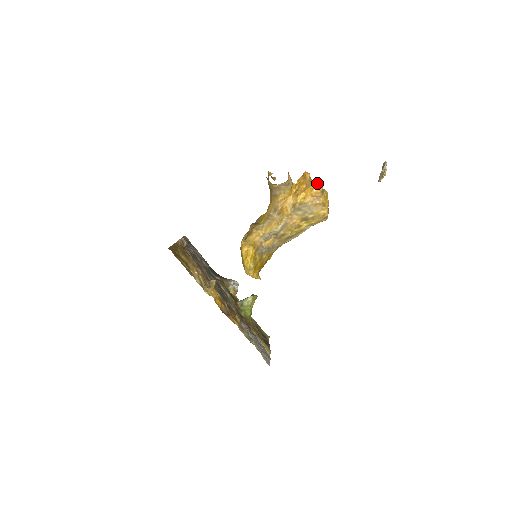
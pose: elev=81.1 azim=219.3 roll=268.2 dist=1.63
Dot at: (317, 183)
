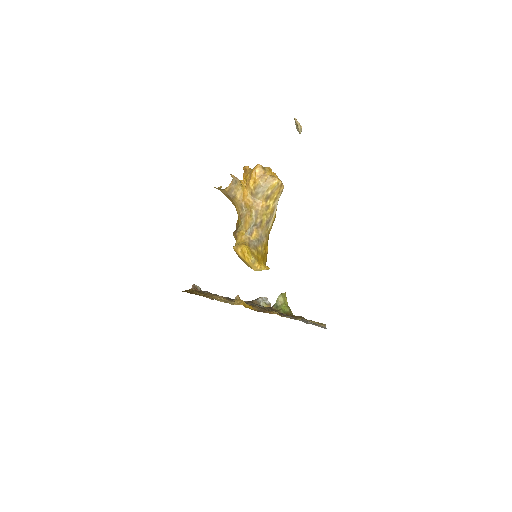
Dot at: (256, 166)
